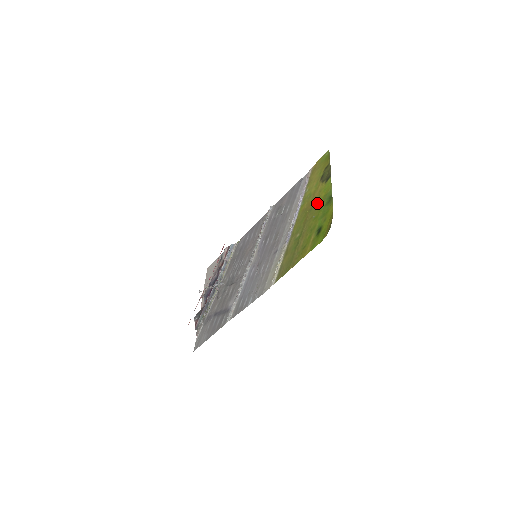
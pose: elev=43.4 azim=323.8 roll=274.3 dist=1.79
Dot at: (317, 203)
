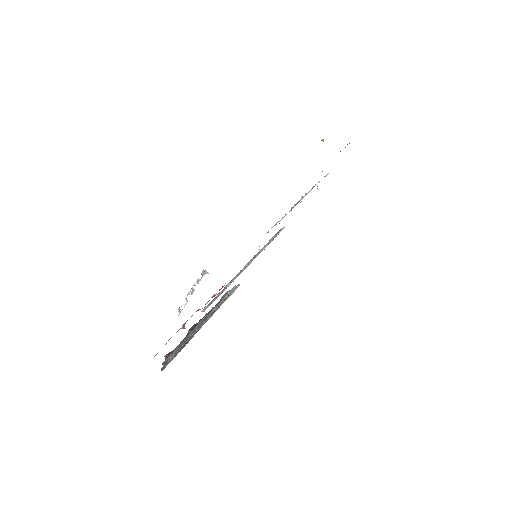
Dot at: occluded
